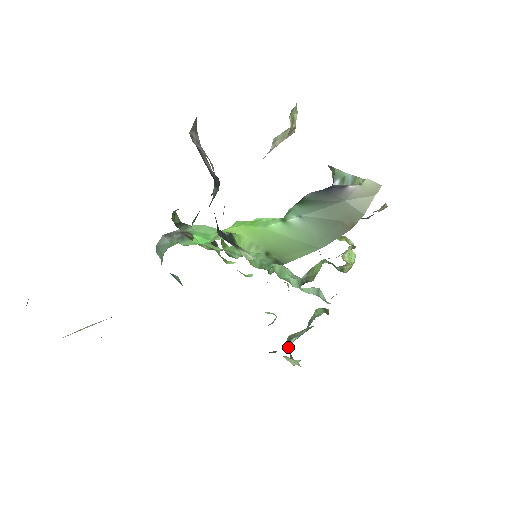
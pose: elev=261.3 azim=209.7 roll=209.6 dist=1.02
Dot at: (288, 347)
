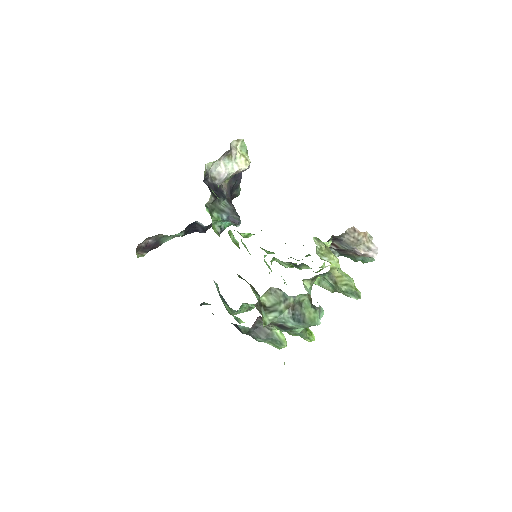
Dot at: (265, 316)
